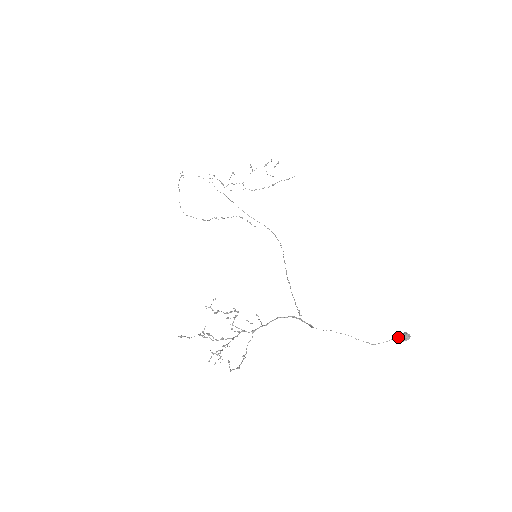
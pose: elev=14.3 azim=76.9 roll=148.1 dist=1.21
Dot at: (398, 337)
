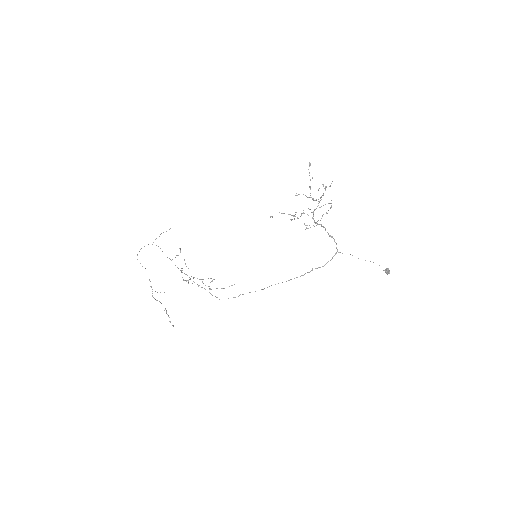
Dot at: (384, 270)
